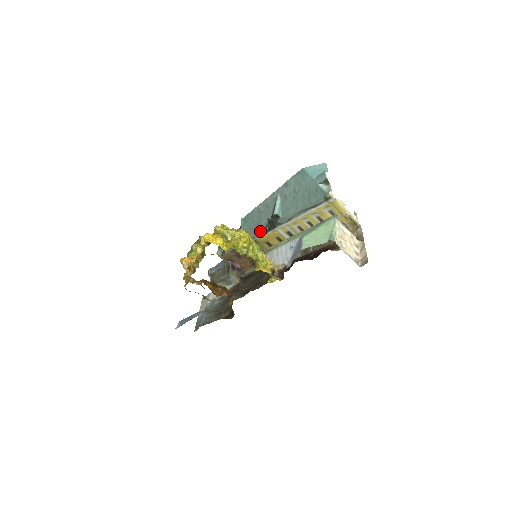
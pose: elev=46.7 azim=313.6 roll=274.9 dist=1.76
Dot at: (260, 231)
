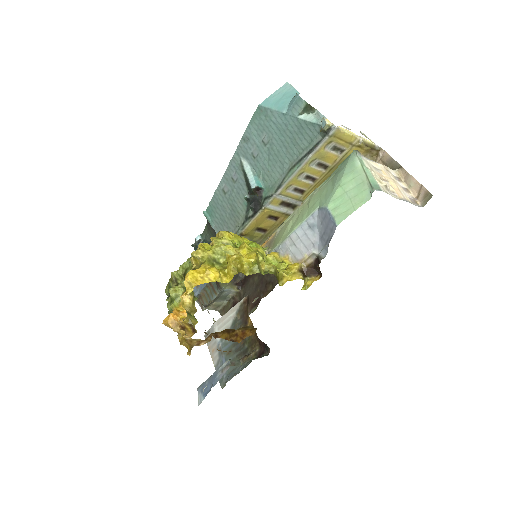
Dot at: (242, 219)
